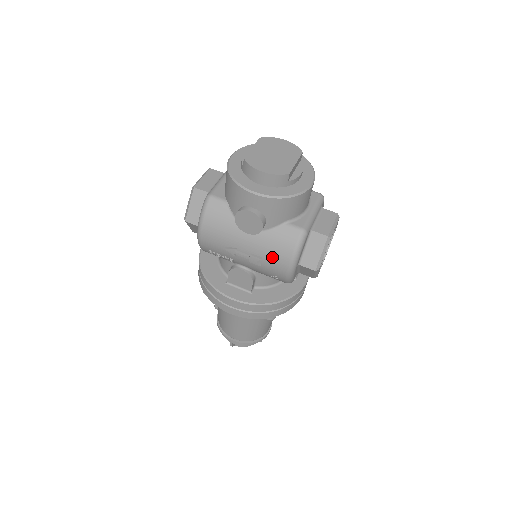
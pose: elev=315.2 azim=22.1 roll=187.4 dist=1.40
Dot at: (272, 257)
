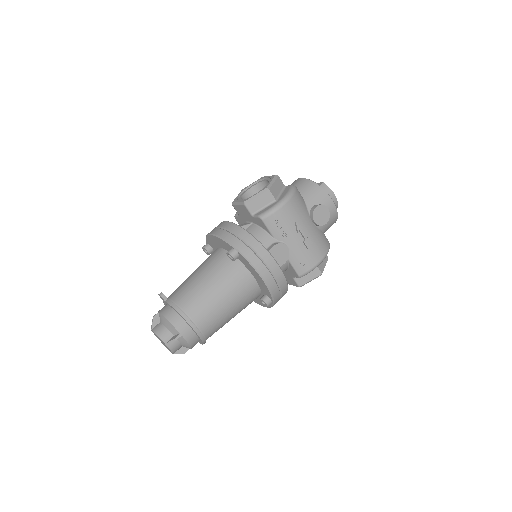
Dot at: (317, 247)
